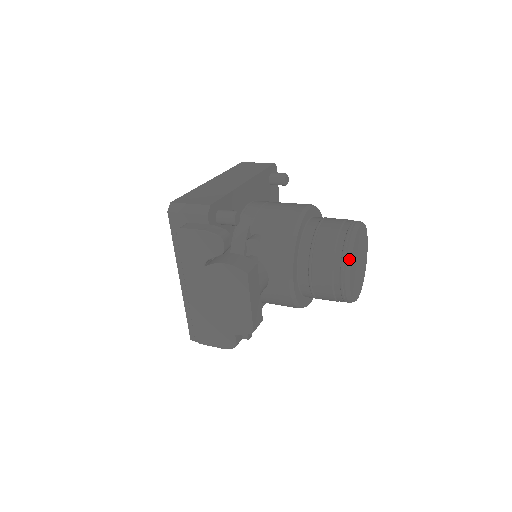
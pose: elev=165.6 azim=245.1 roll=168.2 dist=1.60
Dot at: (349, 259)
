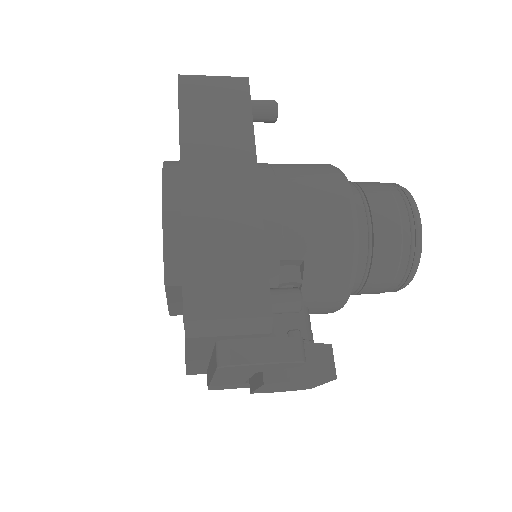
Dot at: (415, 272)
